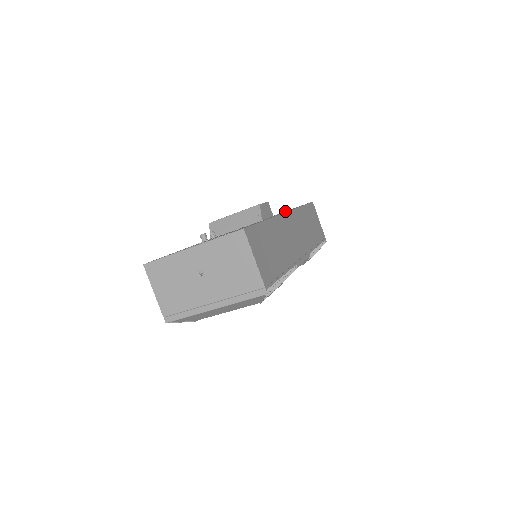
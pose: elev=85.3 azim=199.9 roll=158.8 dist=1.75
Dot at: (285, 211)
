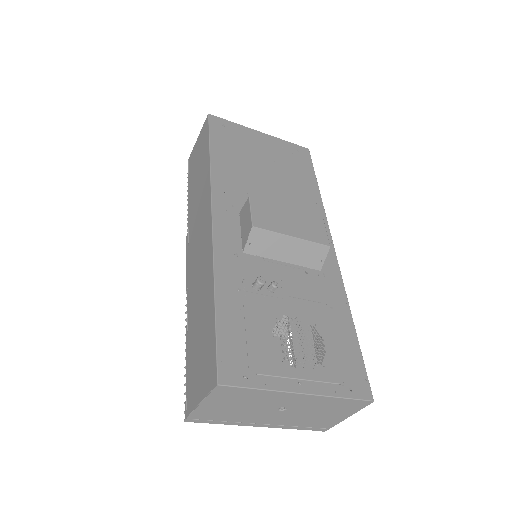
Dot at: (284, 157)
